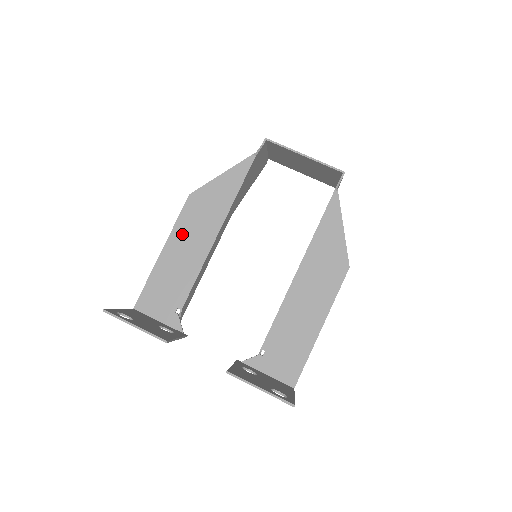
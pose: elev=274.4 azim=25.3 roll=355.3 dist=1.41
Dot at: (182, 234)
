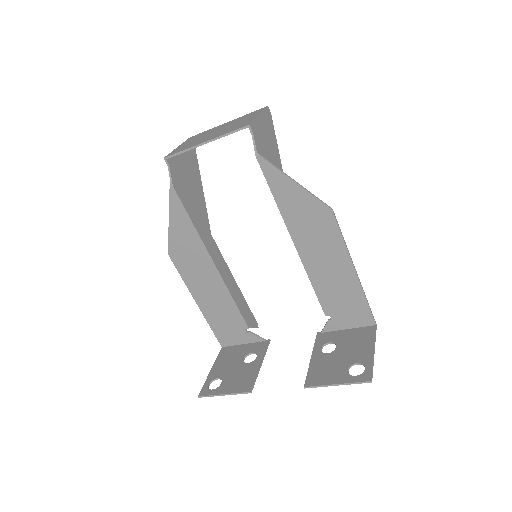
Dot at: (195, 283)
